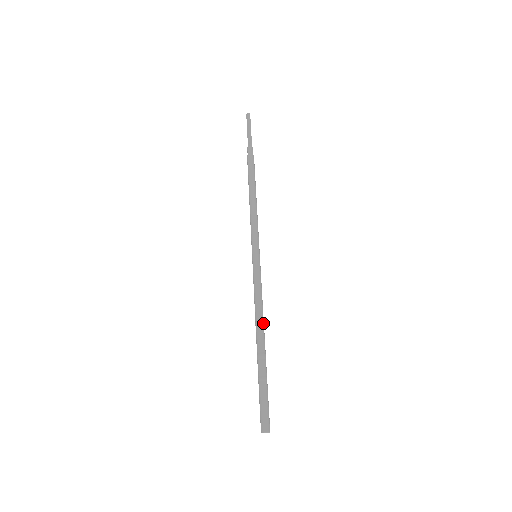
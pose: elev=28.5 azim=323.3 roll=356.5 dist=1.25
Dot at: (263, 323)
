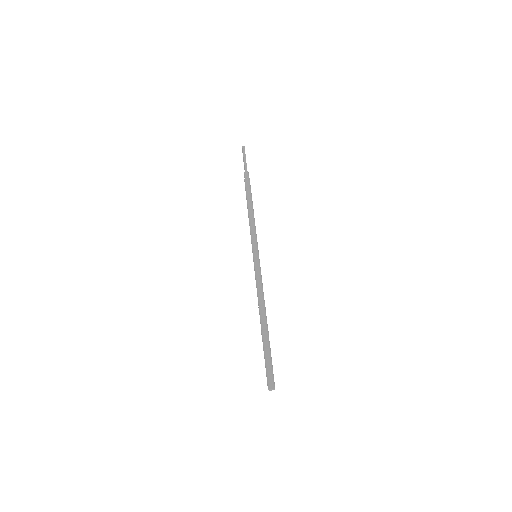
Dot at: (264, 306)
